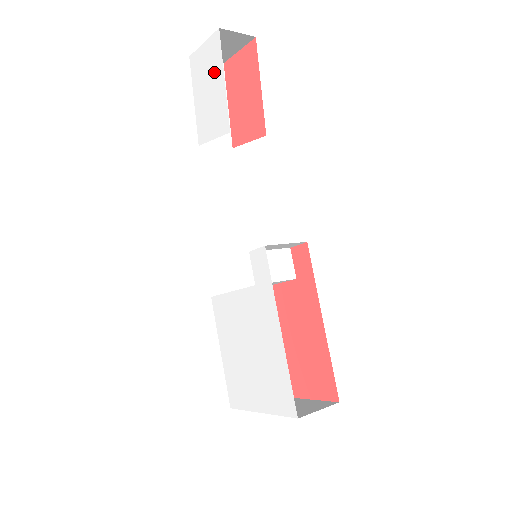
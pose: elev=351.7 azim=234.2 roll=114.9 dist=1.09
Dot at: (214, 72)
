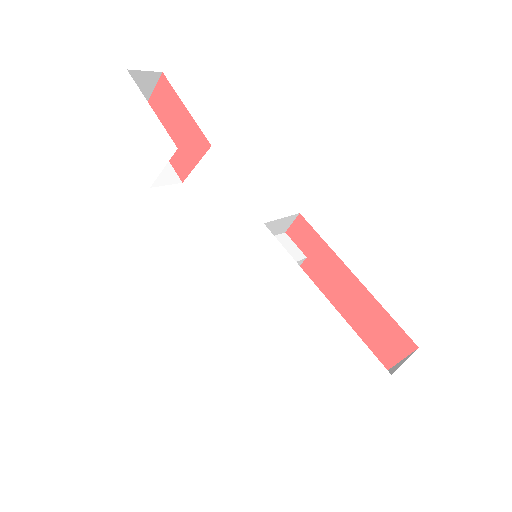
Dot at: (138, 110)
